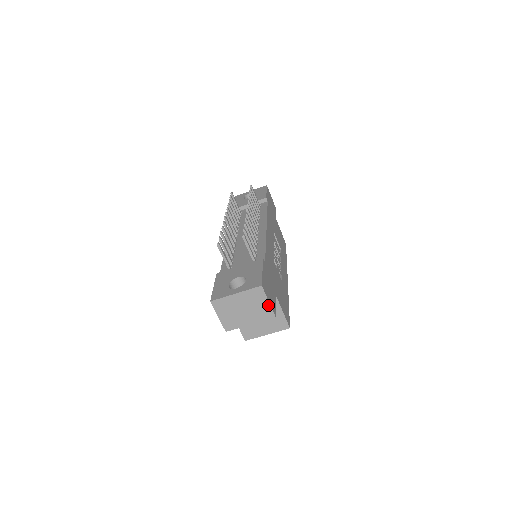
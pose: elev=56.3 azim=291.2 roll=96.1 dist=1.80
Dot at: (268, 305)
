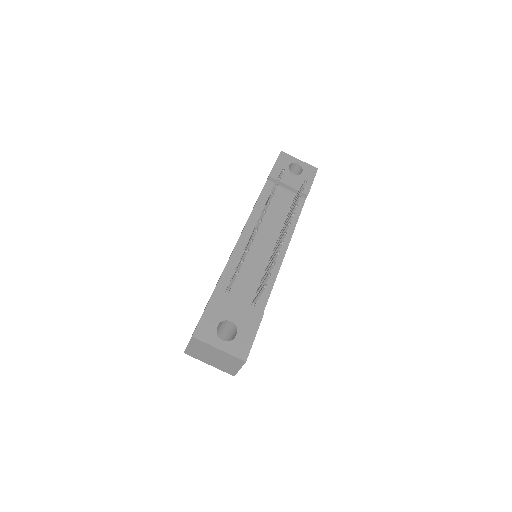
Dot at: (237, 370)
